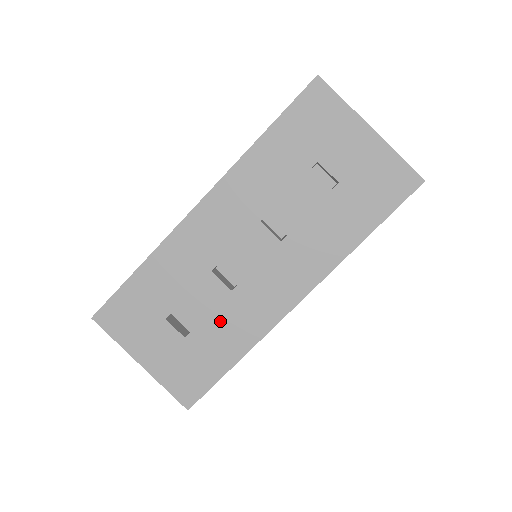
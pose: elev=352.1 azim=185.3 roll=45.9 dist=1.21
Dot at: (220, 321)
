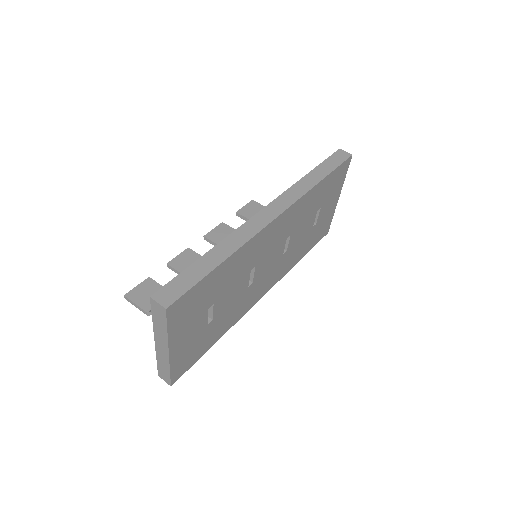
Dot at: (230, 310)
